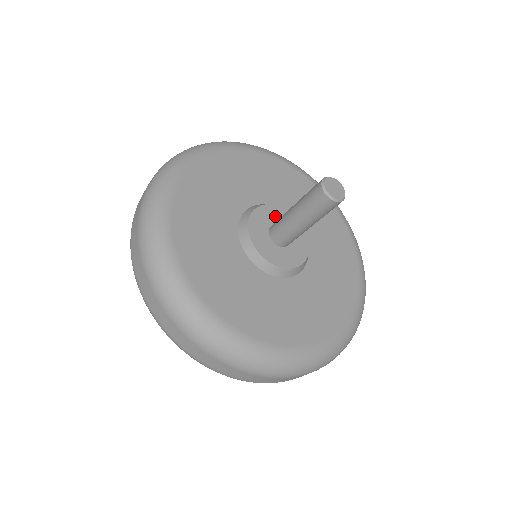
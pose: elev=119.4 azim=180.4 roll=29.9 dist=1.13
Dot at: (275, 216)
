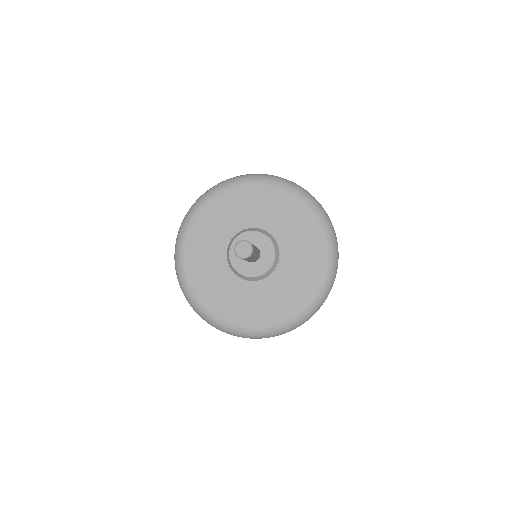
Dot at: occluded
